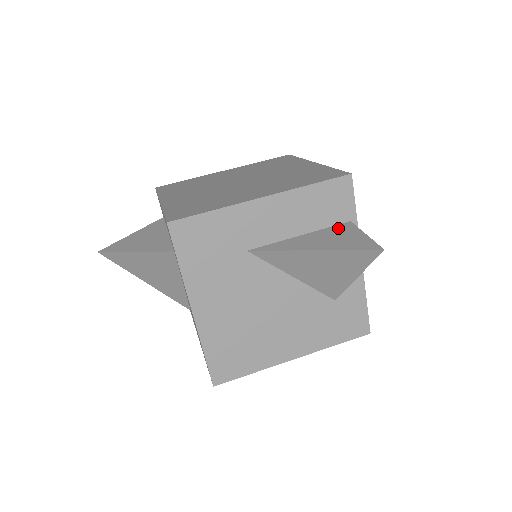
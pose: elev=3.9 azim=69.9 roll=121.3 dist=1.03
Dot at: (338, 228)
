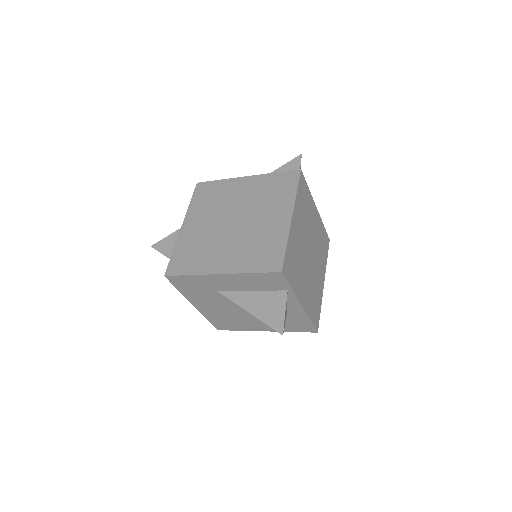
Dot at: (275, 295)
